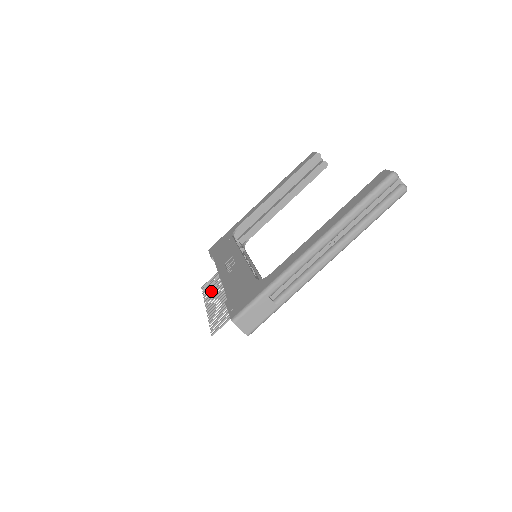
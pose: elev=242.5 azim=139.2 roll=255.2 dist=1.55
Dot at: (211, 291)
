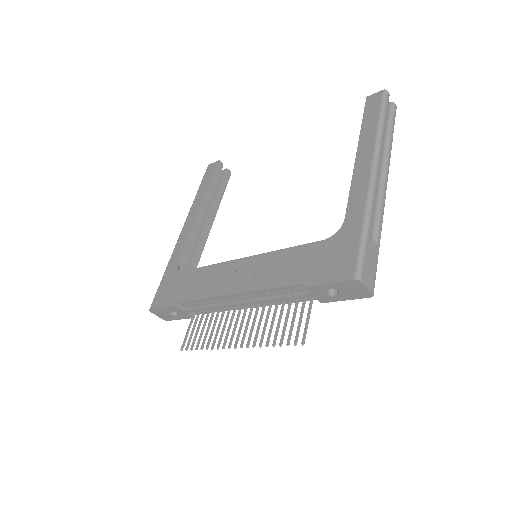
Dot at: (211, 335)
